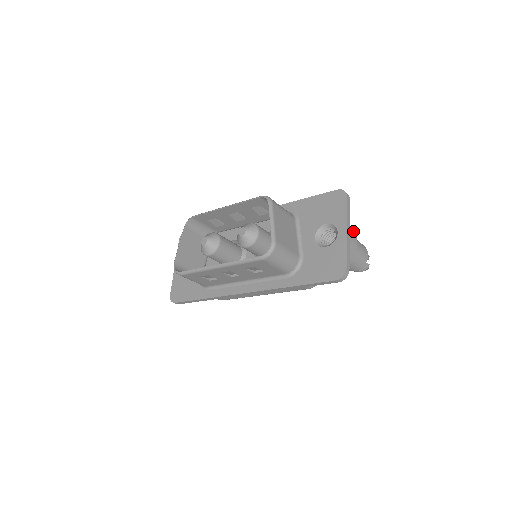
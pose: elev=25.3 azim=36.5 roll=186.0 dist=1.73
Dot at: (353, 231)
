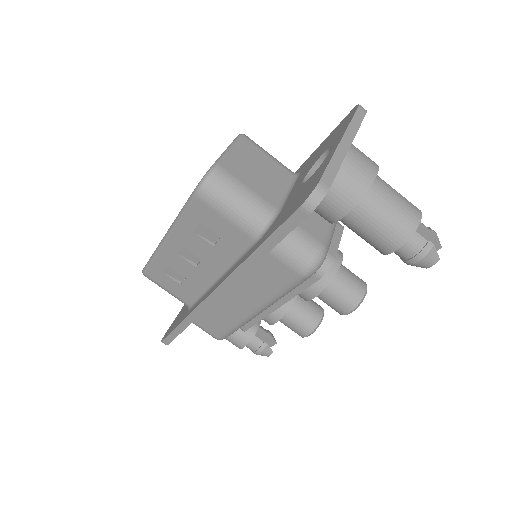
Dot at: (373, 161)
